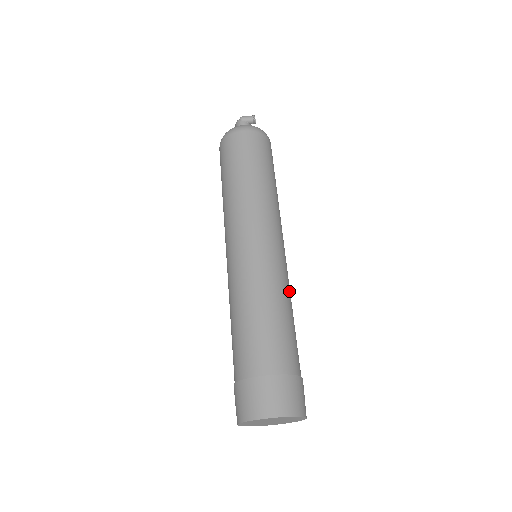
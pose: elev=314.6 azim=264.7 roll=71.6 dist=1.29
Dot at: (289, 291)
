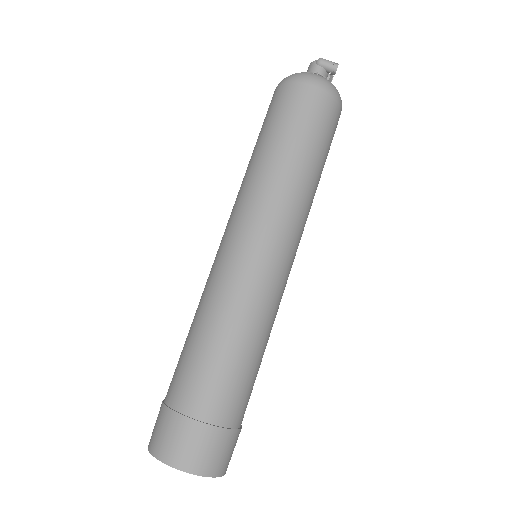
Dot at: (273, 320)
